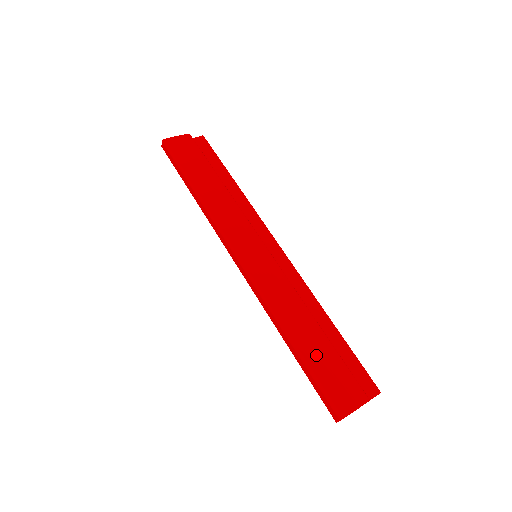
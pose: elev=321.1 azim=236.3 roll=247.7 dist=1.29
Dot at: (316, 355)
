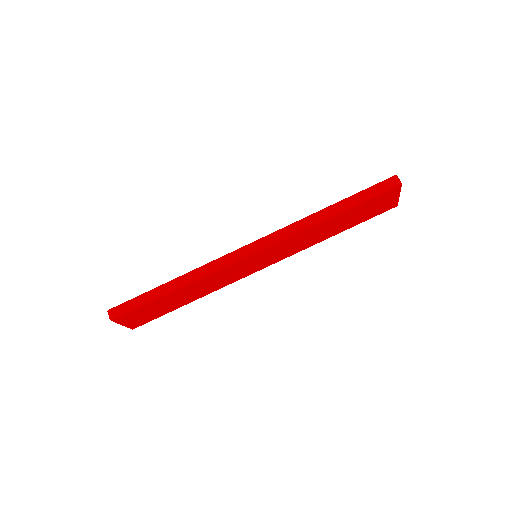
Dot at: occluded
